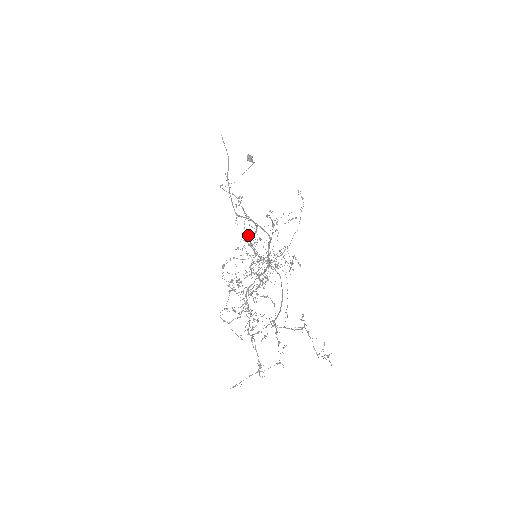
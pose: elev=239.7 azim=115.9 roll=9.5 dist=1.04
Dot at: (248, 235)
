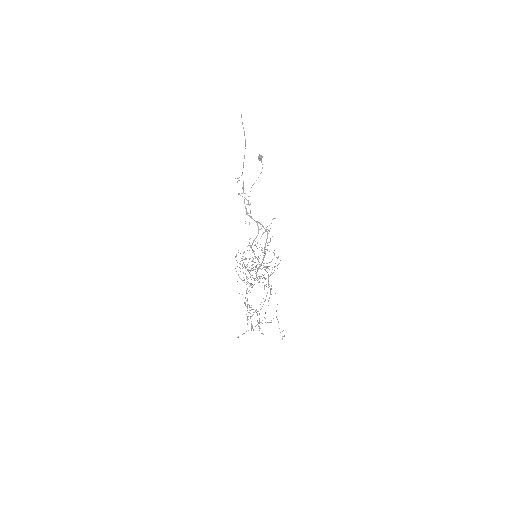
Dot at: occluded
